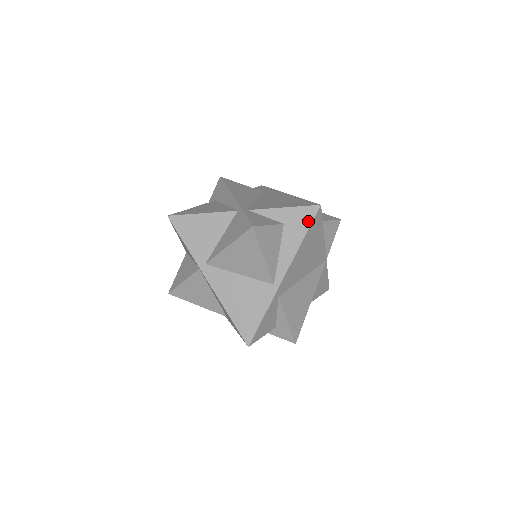
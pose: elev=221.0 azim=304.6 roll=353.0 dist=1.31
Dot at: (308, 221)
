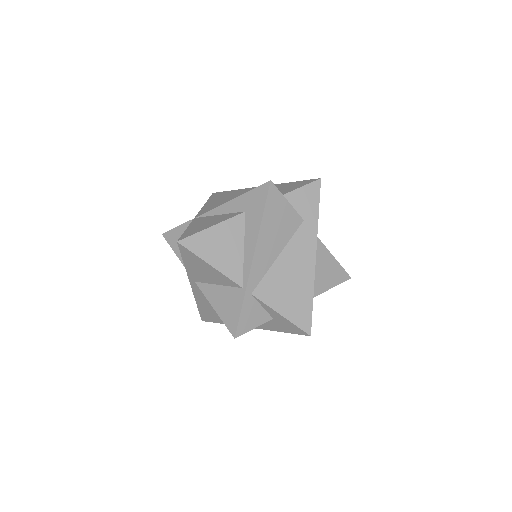
Dot at: (293, 332)
